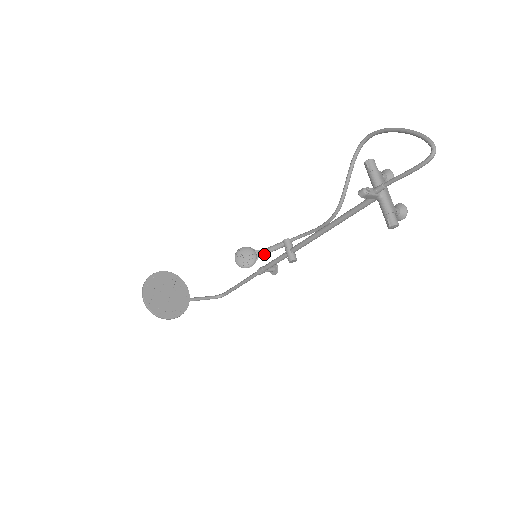
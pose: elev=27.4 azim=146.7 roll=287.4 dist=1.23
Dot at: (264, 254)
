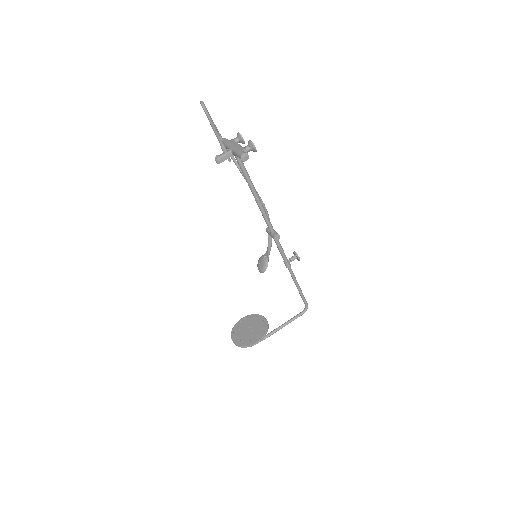
Dot at: (269, 251)
